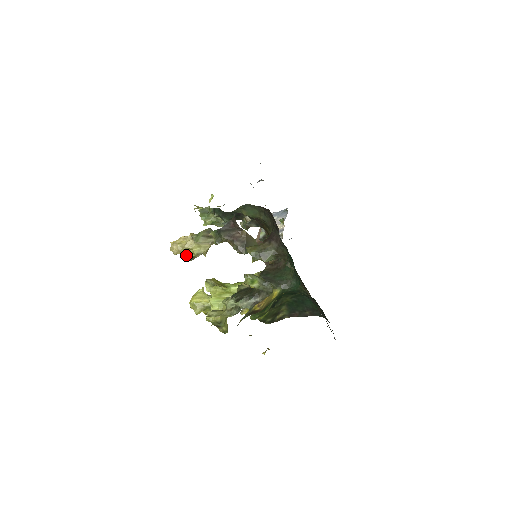
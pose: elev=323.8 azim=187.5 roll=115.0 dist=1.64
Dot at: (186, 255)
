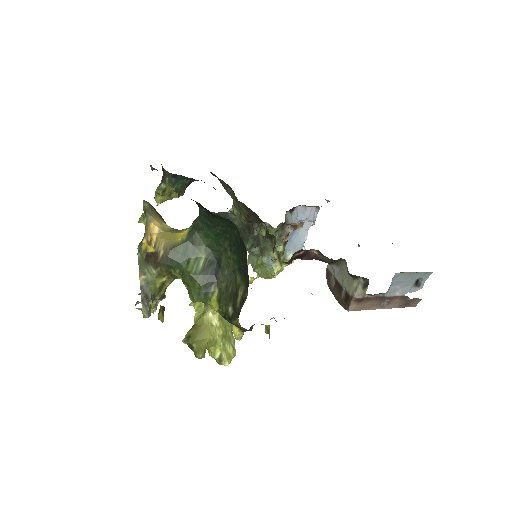
Dot at: occluded
